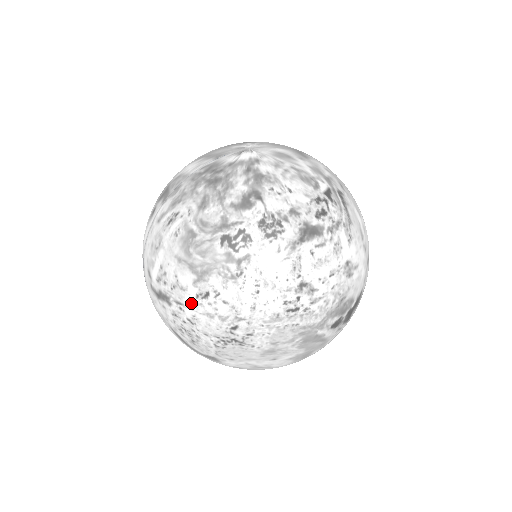
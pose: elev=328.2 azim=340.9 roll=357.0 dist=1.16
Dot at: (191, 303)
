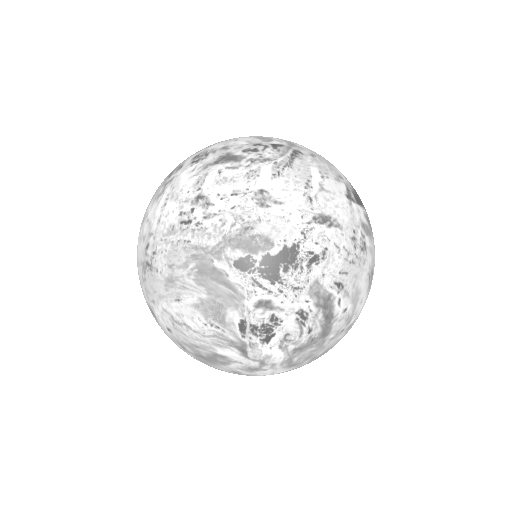
Dot at: (139, 234)
